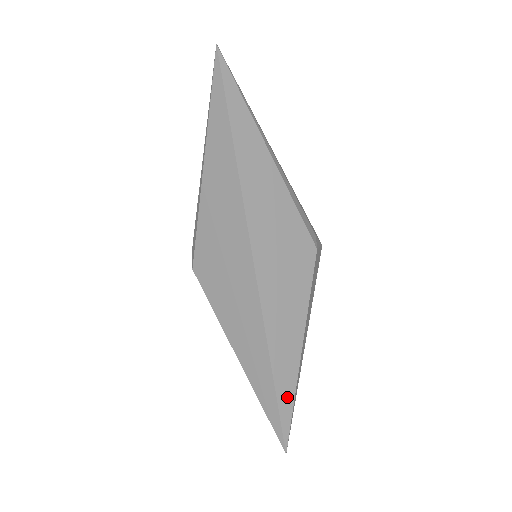
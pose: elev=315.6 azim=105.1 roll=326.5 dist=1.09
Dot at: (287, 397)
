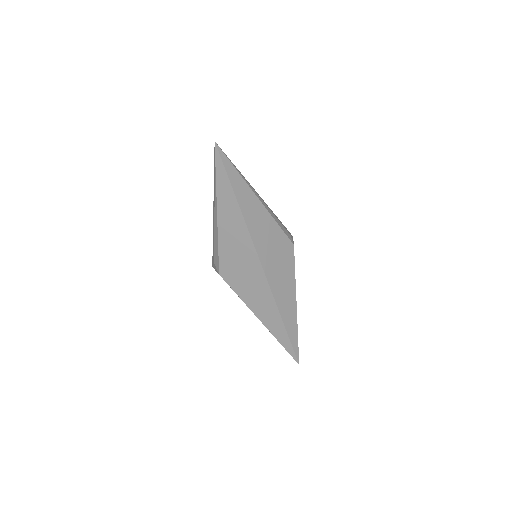
Dot at: (294, 335)
